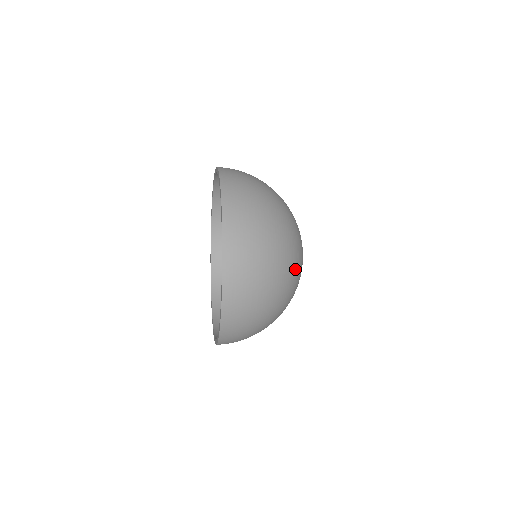
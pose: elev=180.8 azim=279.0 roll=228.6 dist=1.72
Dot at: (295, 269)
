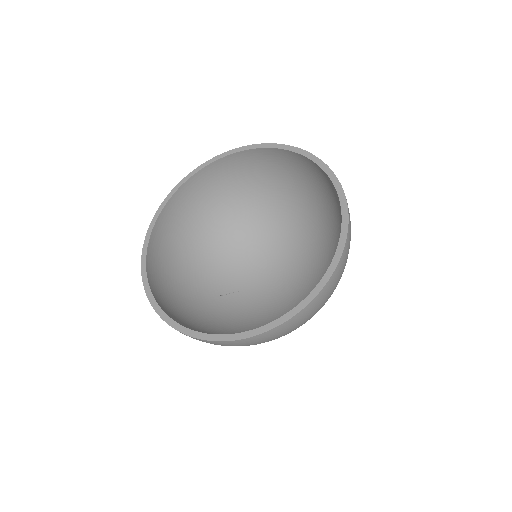
Dot at: occluded
